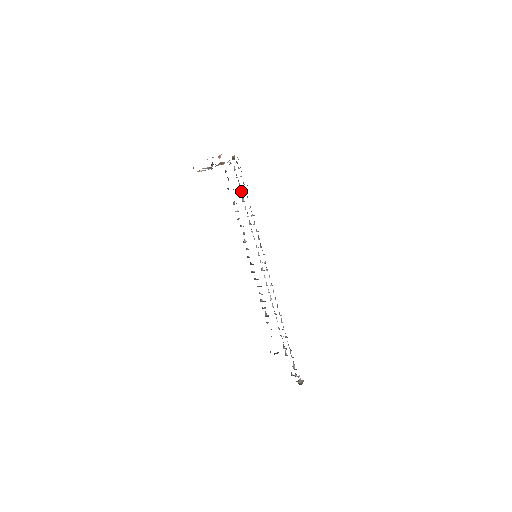
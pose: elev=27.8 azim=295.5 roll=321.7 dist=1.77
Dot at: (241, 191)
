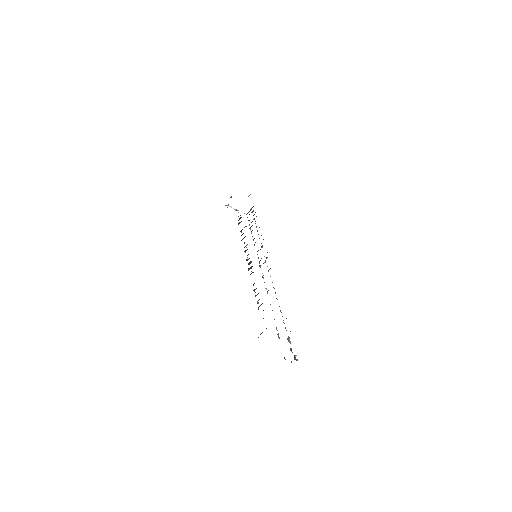
Dot at: occluded
